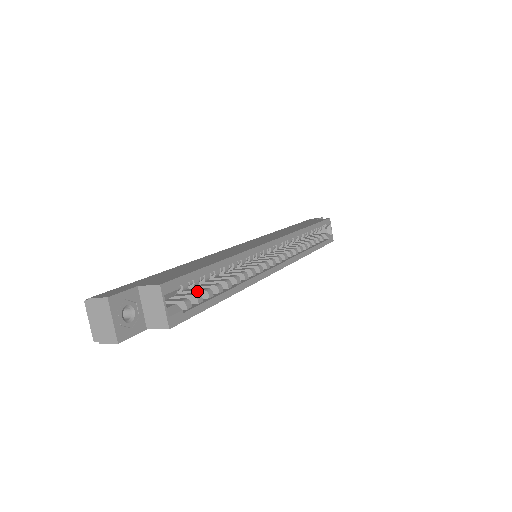
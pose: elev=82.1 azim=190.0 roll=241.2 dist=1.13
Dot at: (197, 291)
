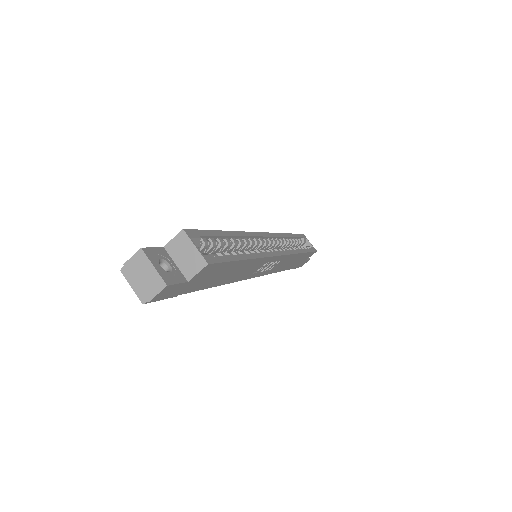
Dot at: occluded
